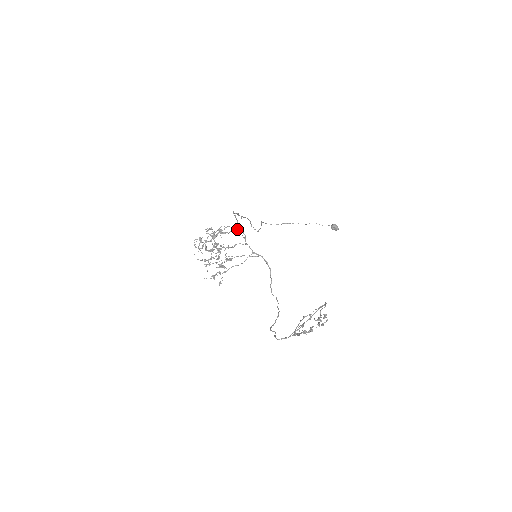
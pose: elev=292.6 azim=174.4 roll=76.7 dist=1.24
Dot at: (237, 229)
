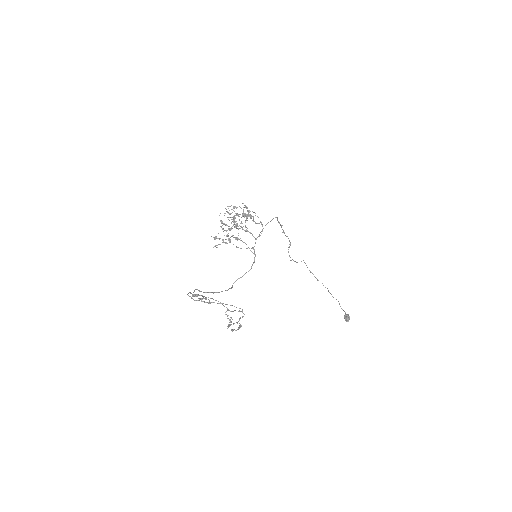
Dot at: (262, 224)
